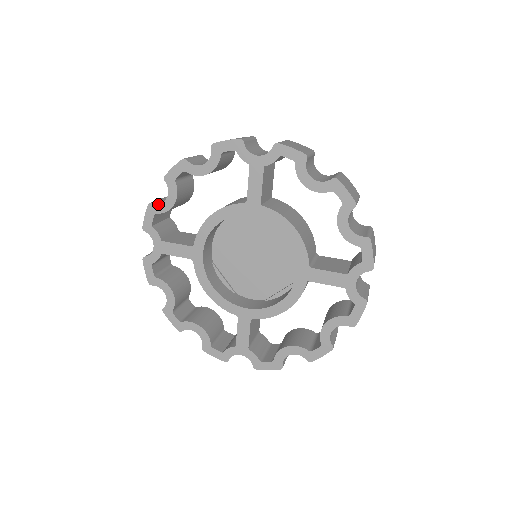
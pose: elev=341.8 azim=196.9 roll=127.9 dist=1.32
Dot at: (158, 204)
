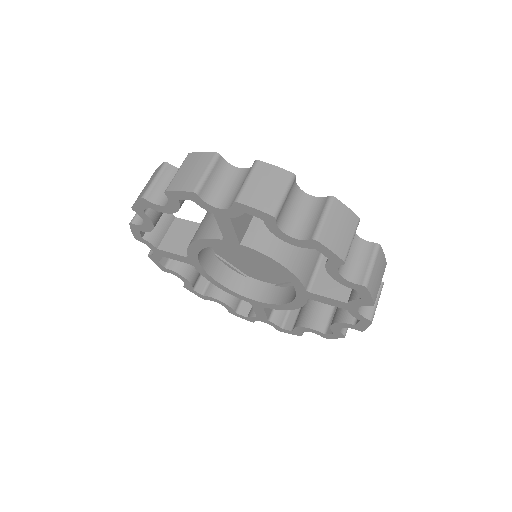
Dot at: (138, 225)
